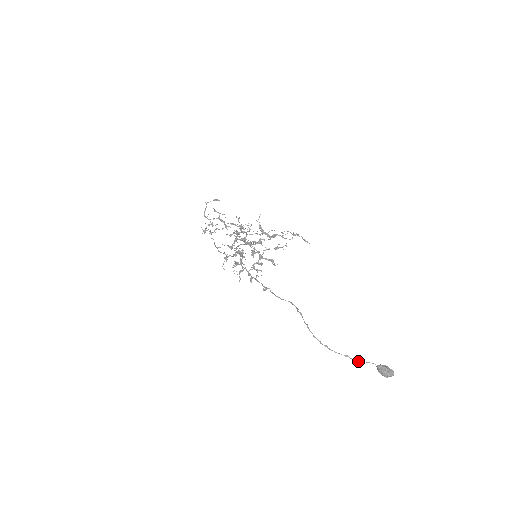
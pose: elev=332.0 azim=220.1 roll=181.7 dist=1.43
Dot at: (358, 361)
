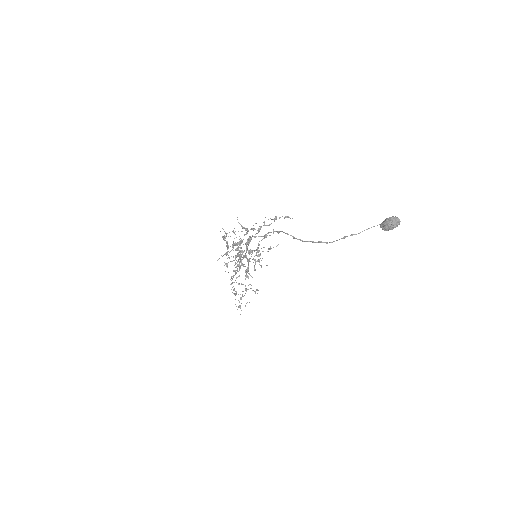
Dot at: (358, 233)
